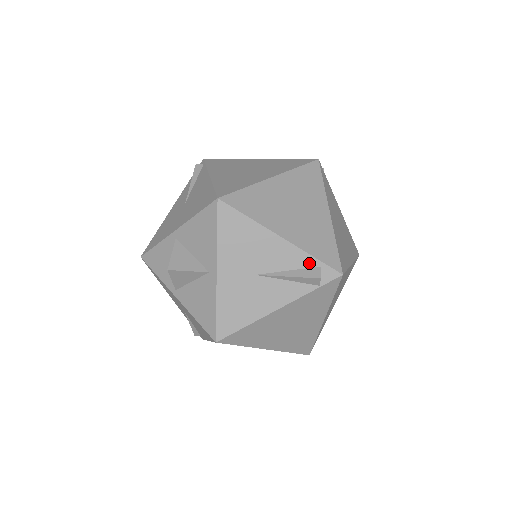
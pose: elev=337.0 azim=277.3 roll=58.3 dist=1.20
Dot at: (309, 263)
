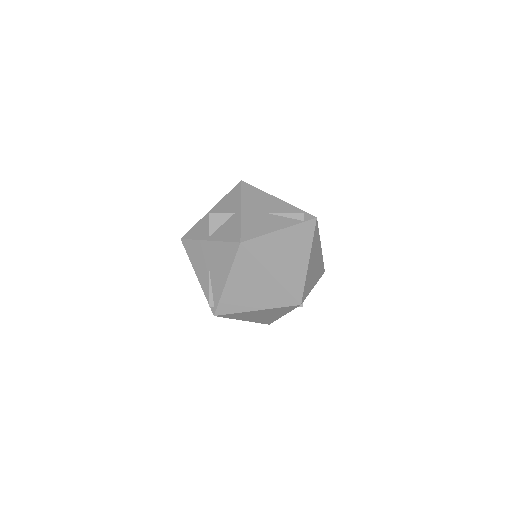
Dot at: (296, 211)
